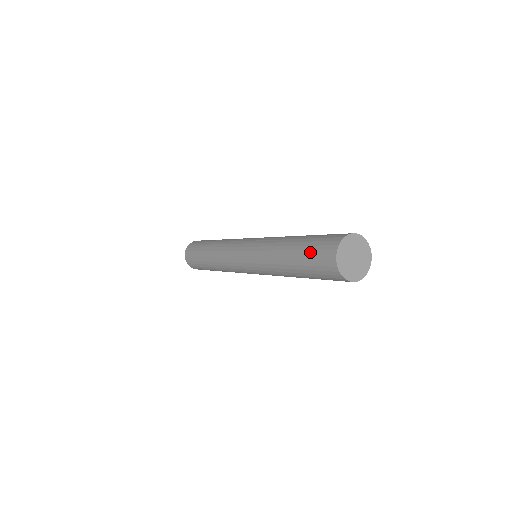
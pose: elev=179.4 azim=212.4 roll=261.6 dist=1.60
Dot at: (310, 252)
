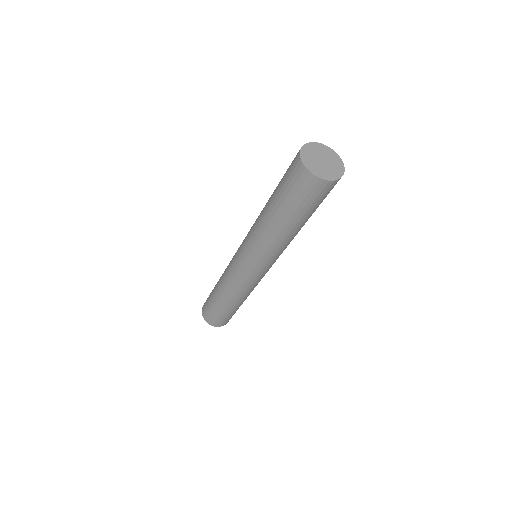
Dot at: (283, 178)
